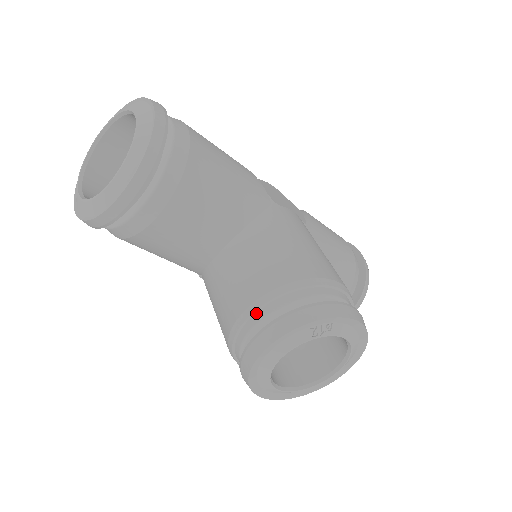
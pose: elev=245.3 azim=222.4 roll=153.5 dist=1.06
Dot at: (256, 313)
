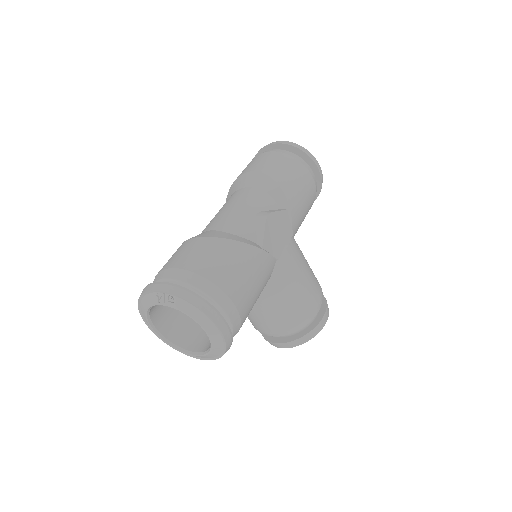
Dot at: (276, 335)
